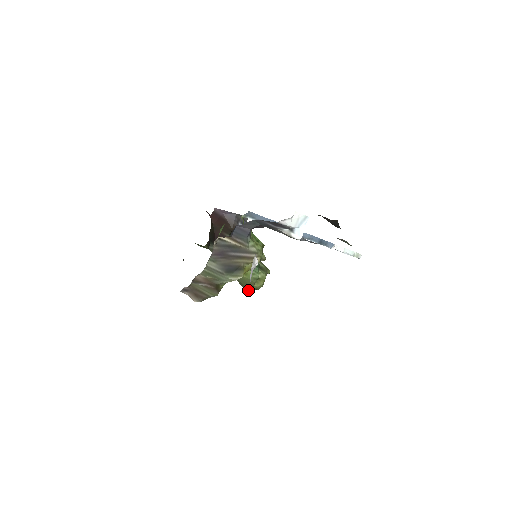
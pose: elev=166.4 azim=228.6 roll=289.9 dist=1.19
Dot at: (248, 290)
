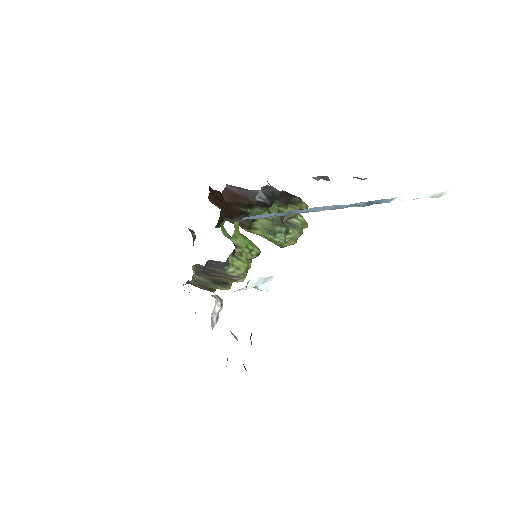
Dot at: occluded
